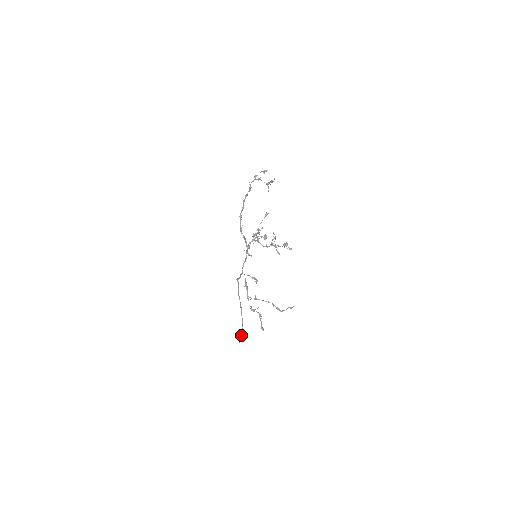
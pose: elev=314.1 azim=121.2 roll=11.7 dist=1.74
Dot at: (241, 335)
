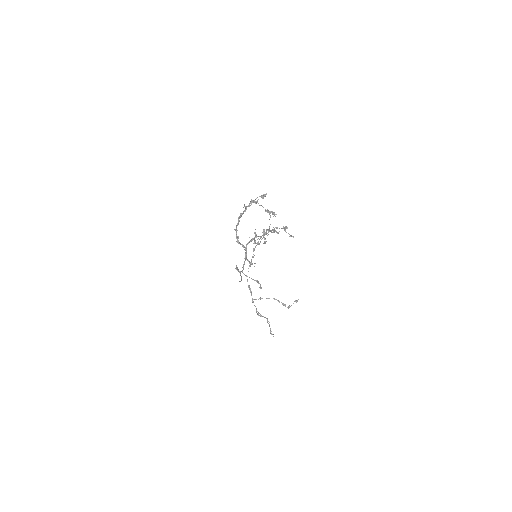
Dot at: (240, 281)
